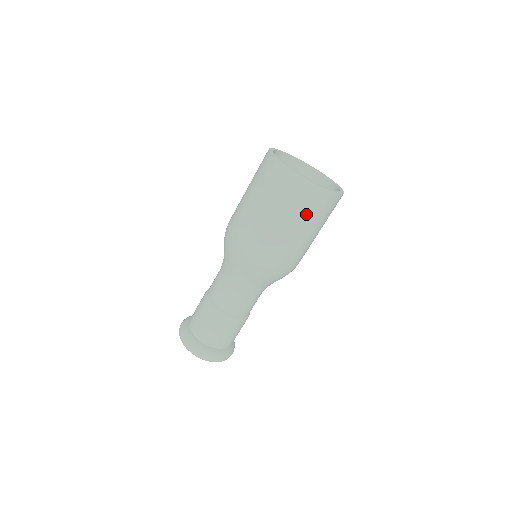
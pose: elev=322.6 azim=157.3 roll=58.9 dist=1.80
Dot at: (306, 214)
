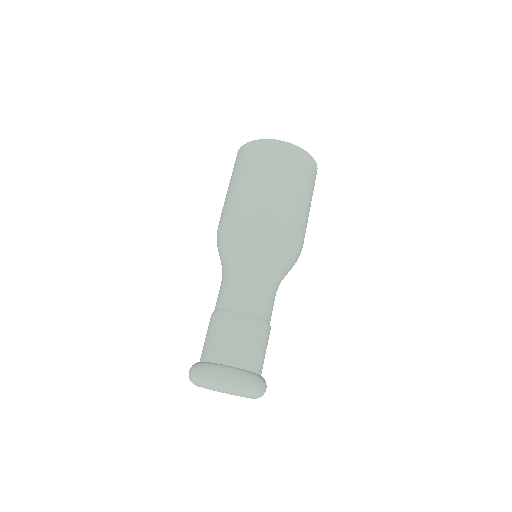
Dot at: (310, 186)
